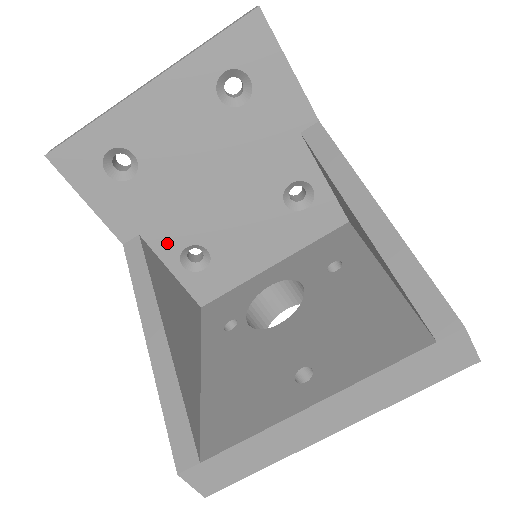
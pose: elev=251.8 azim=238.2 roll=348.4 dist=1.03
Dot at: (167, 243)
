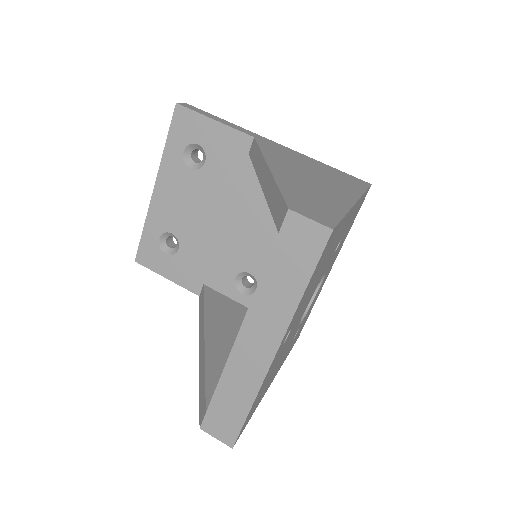
Dot at: (222, 281)
